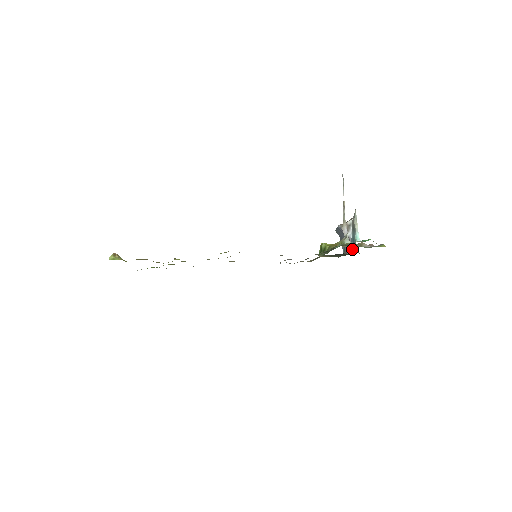
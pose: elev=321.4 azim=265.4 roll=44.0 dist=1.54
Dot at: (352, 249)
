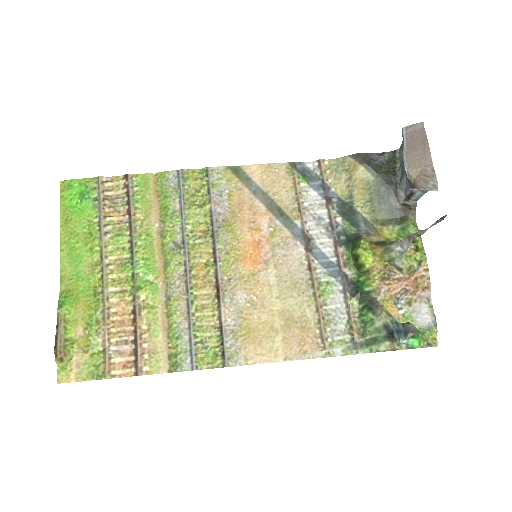
Dot at: (409, 204)
